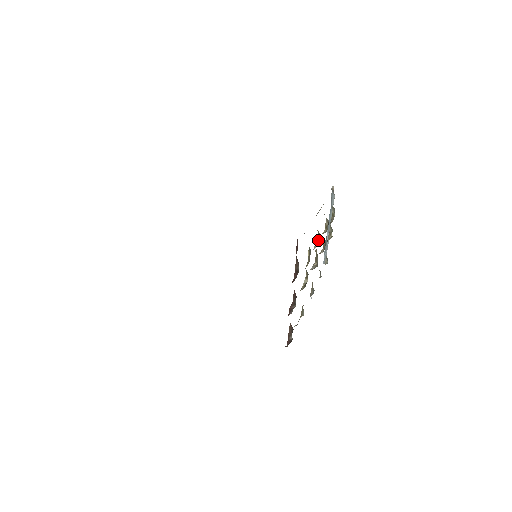
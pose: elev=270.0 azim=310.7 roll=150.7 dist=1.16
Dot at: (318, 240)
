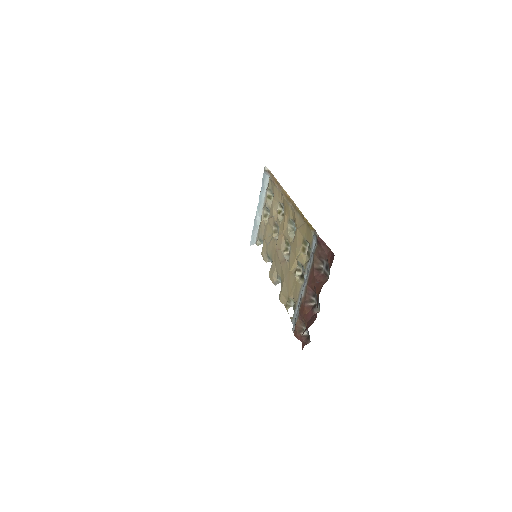
Dot at: (290, 229)
